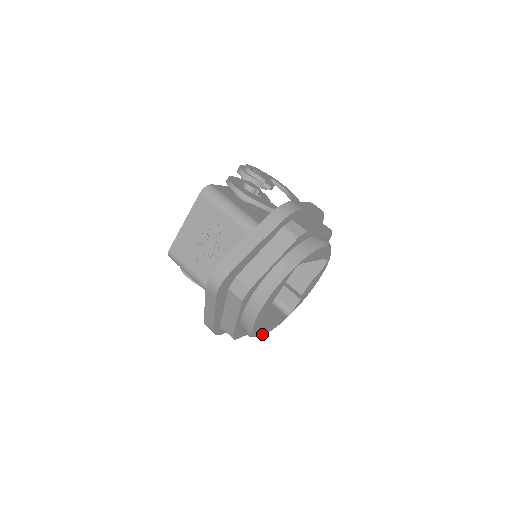
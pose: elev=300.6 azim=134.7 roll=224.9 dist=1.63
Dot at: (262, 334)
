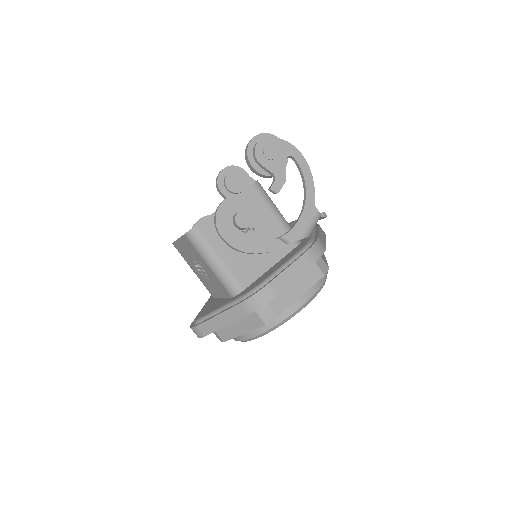
Dot at: occluded
